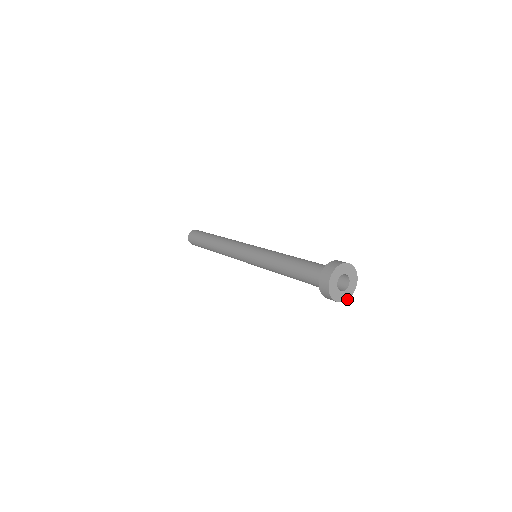
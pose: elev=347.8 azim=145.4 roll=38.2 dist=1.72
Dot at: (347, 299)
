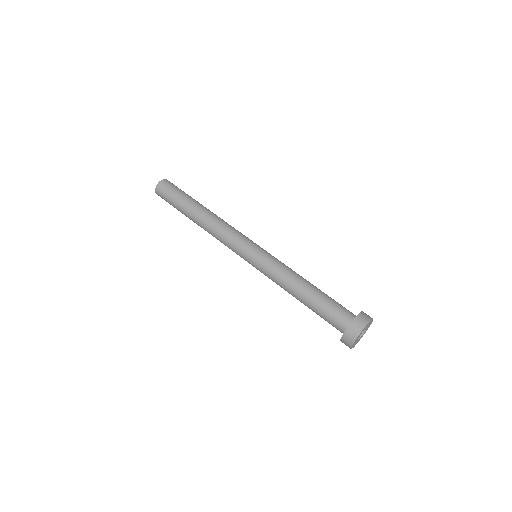
Dot at: (353, 347)
